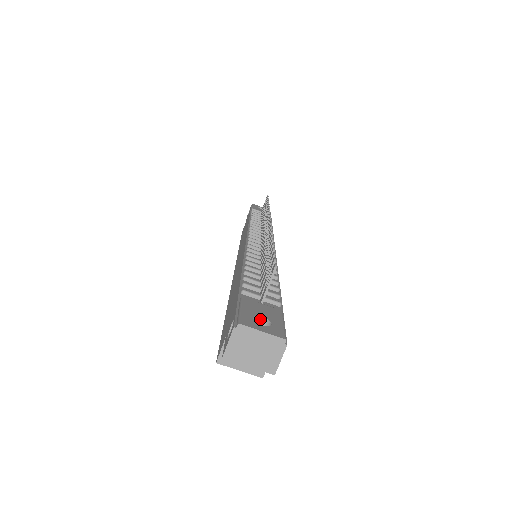
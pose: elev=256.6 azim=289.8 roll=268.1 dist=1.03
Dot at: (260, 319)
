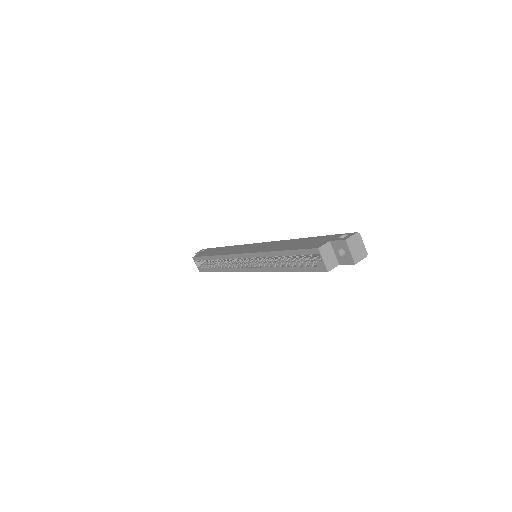
Dot at: occluded
